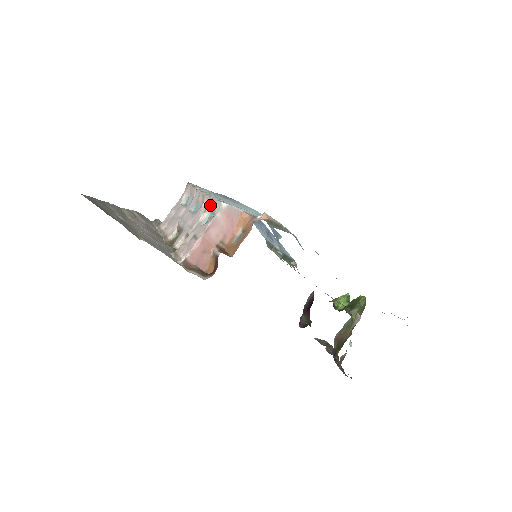
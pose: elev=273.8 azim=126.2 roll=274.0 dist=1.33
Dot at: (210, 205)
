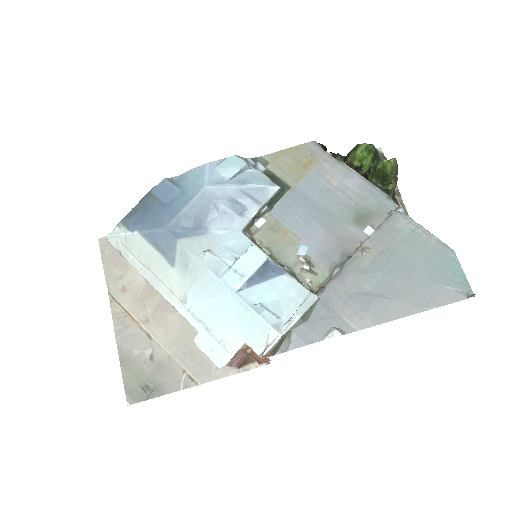
Dot at: occluded
